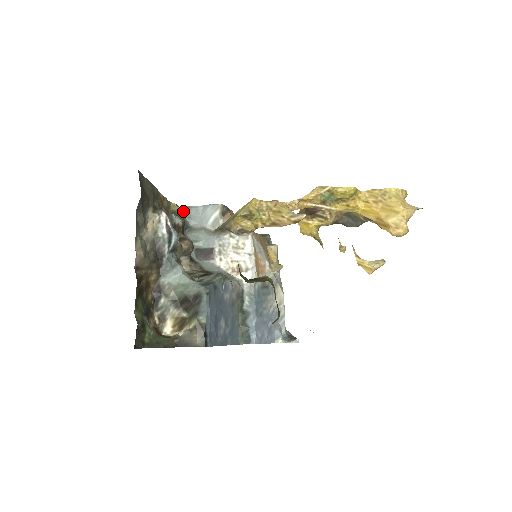
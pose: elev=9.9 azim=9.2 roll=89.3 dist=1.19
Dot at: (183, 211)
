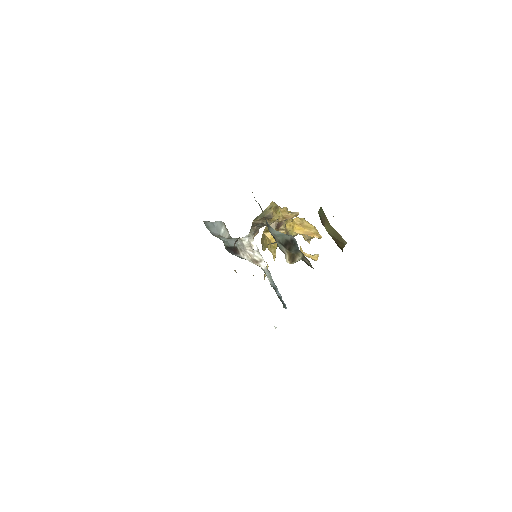
Dot at: (204, 223)
